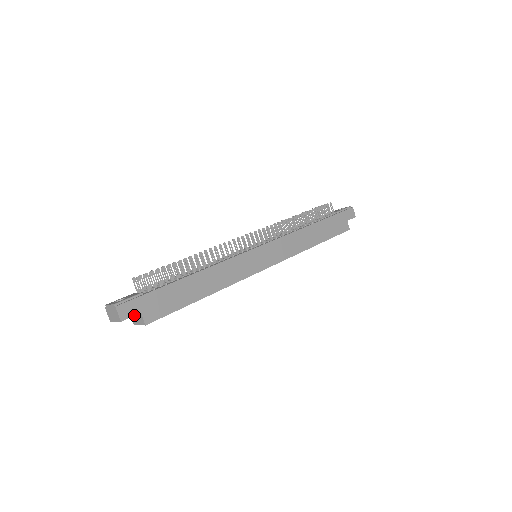
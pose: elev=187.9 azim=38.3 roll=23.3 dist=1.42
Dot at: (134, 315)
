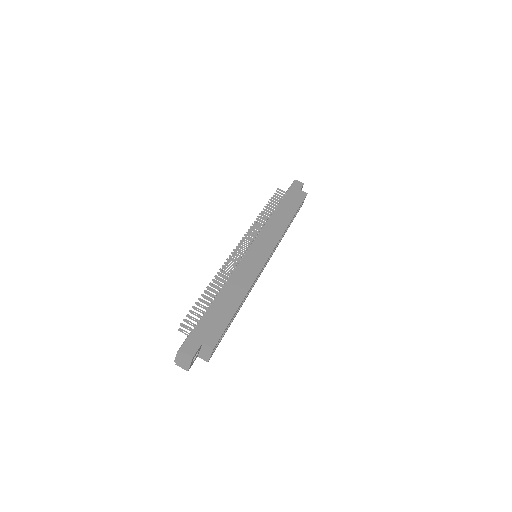
Dot at: (199, 347)
